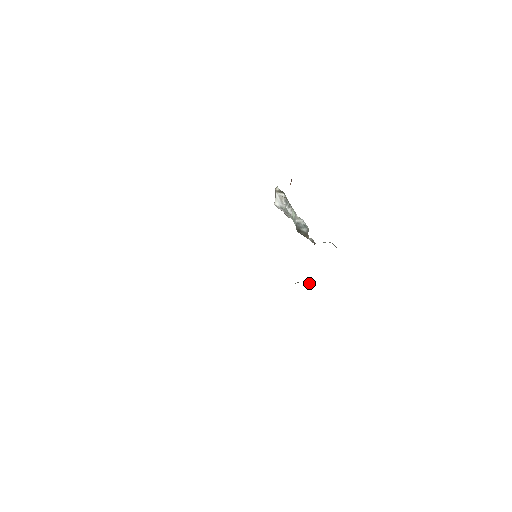
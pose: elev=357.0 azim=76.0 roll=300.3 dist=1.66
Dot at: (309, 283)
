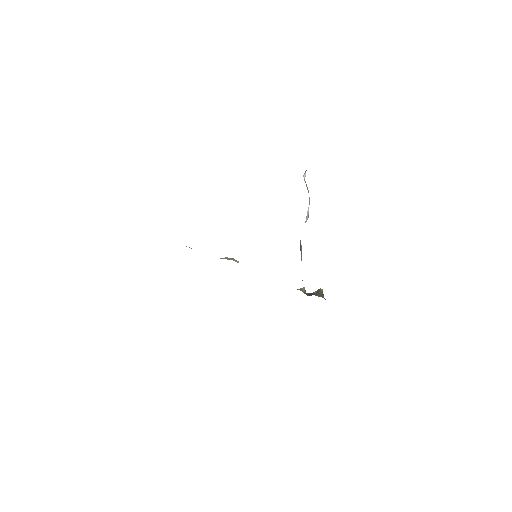
Dot at: (317, 290)
